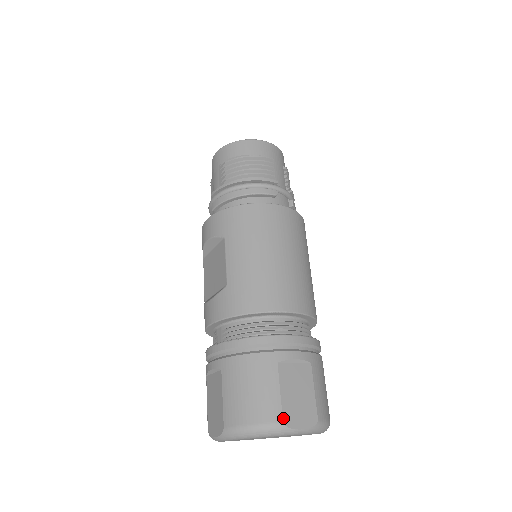
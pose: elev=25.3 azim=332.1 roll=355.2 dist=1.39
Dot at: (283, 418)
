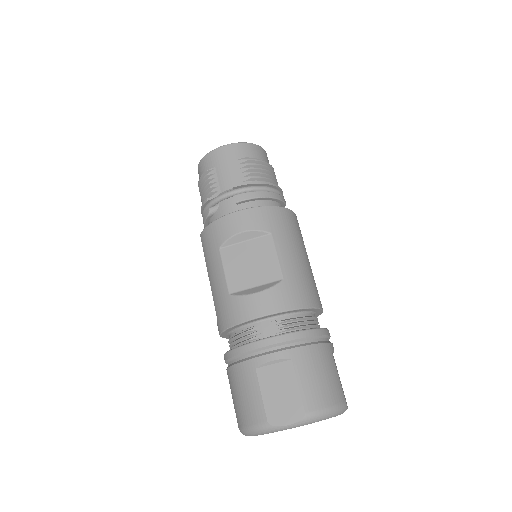
Dot at: occluded
